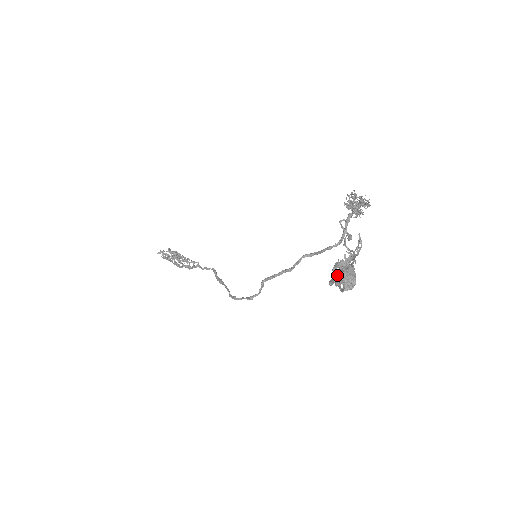
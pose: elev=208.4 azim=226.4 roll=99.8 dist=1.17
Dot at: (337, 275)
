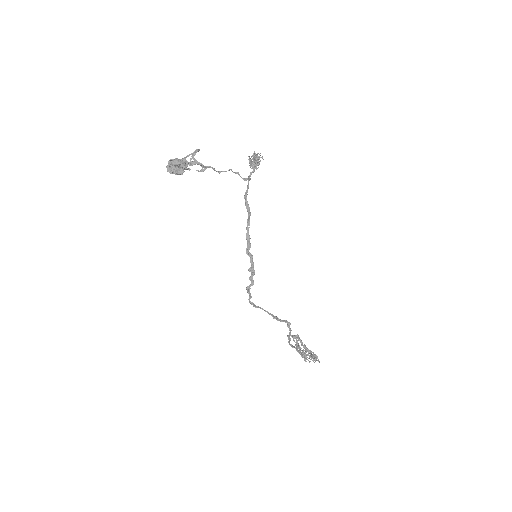
Dot at: occluded
